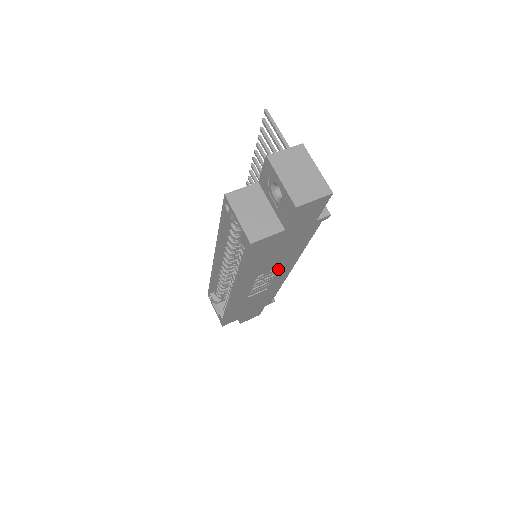
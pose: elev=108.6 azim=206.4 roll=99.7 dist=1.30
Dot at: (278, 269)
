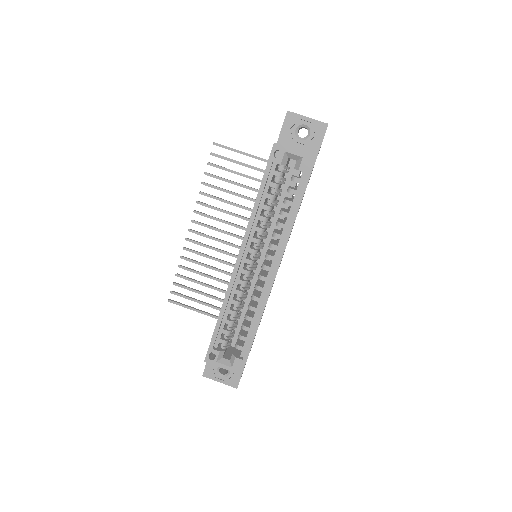
Dot at: occluded
